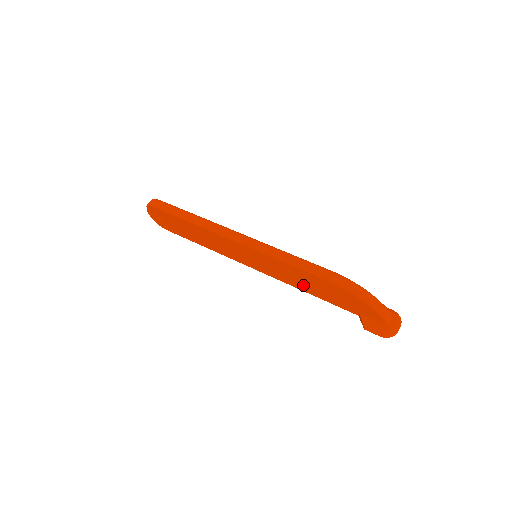
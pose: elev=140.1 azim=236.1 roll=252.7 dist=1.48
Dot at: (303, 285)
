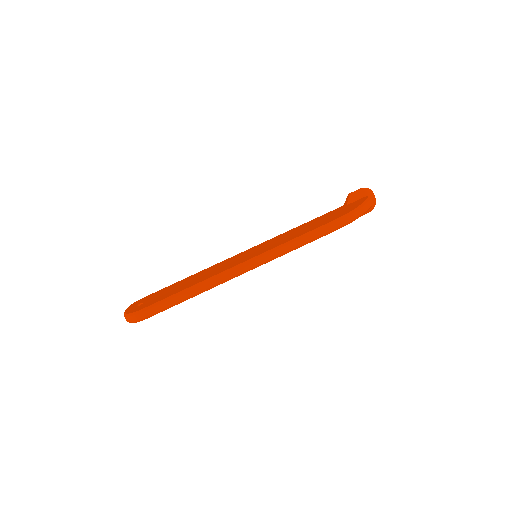
Dot at: occluded
